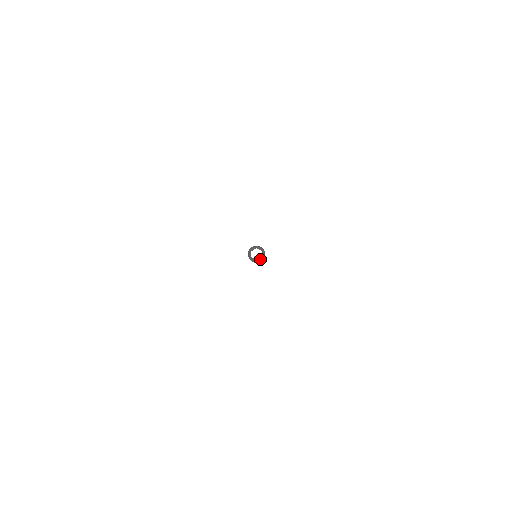
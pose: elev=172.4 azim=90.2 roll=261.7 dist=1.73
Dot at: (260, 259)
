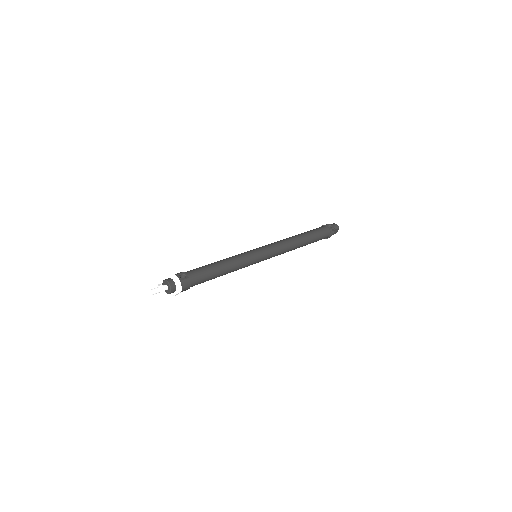
Dot at: (167, 292)
